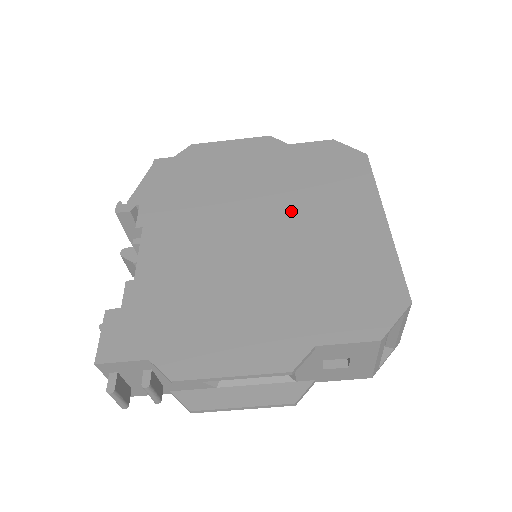
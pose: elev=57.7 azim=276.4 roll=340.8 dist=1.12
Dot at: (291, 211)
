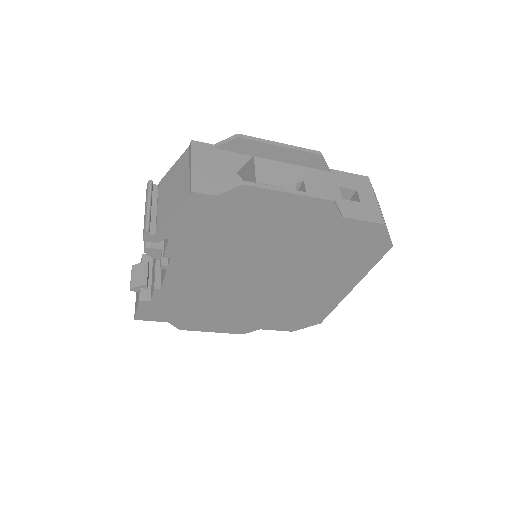
Dot at: (296, 273)
